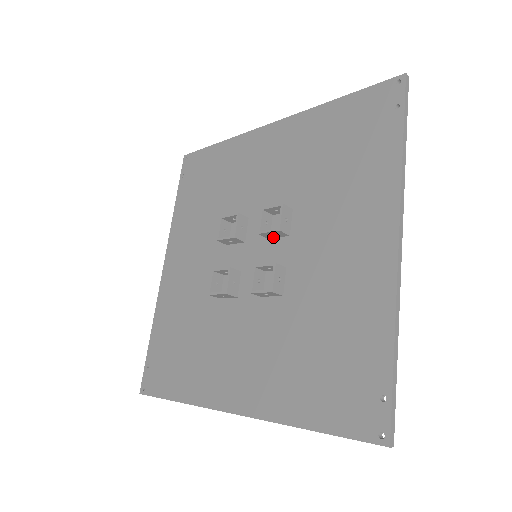
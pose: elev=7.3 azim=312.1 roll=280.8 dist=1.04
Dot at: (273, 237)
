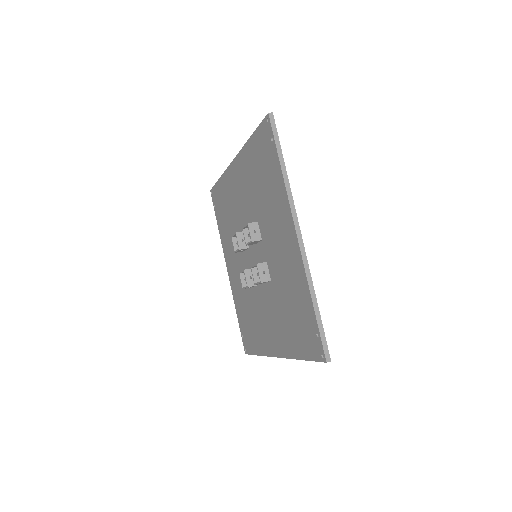
Dot at: (256, 243)
